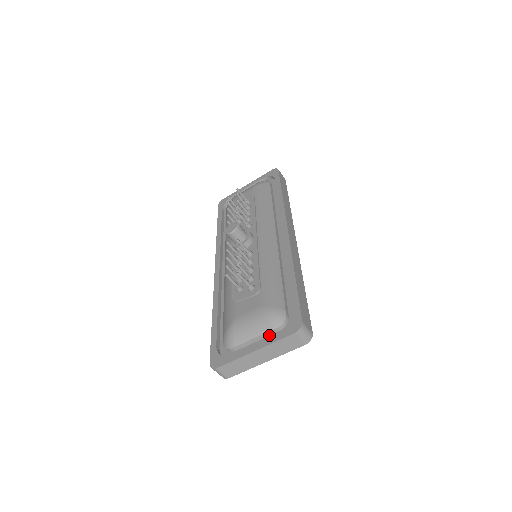
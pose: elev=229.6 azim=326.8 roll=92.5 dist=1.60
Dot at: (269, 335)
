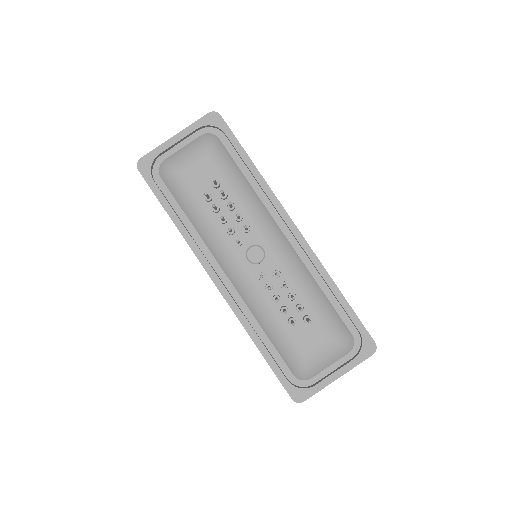
Dot at: (340, 357)
